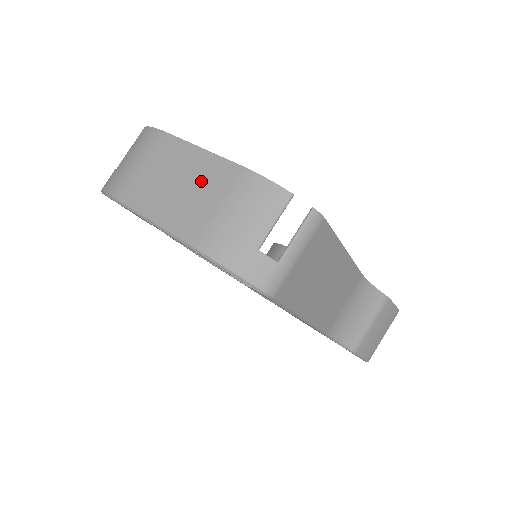
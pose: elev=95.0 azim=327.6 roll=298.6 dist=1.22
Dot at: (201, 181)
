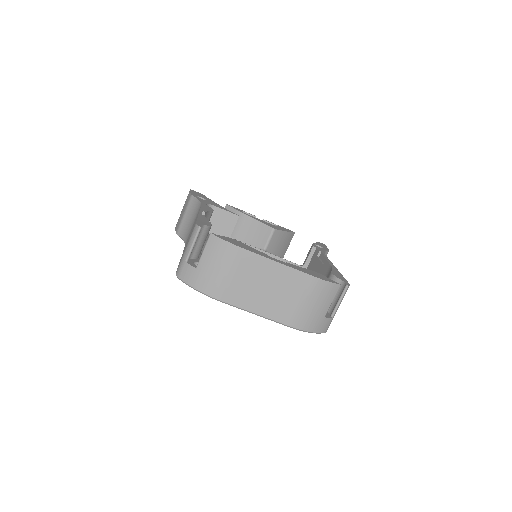
Dot at: (285, 286)
